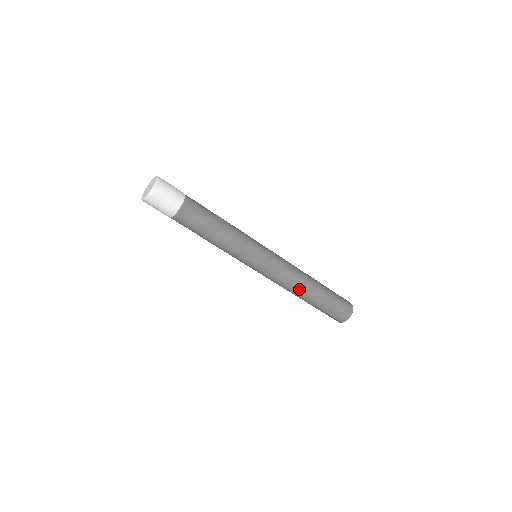
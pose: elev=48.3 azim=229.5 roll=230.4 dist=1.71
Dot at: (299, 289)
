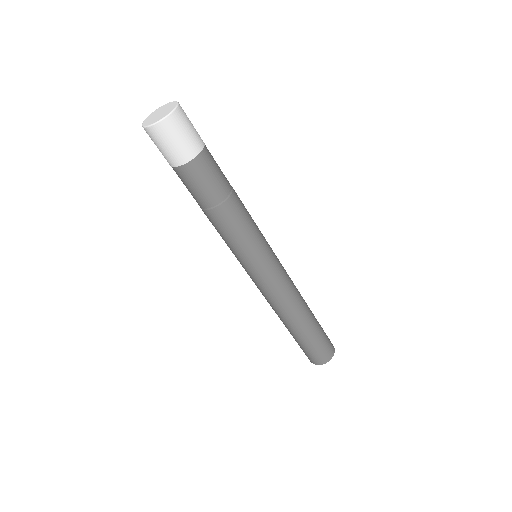
Dot at: (290, 313)
